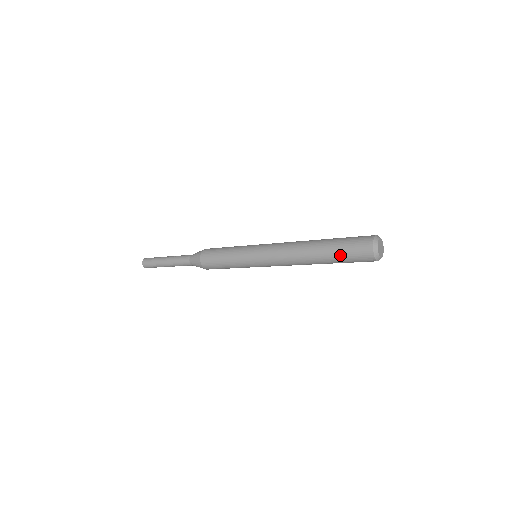
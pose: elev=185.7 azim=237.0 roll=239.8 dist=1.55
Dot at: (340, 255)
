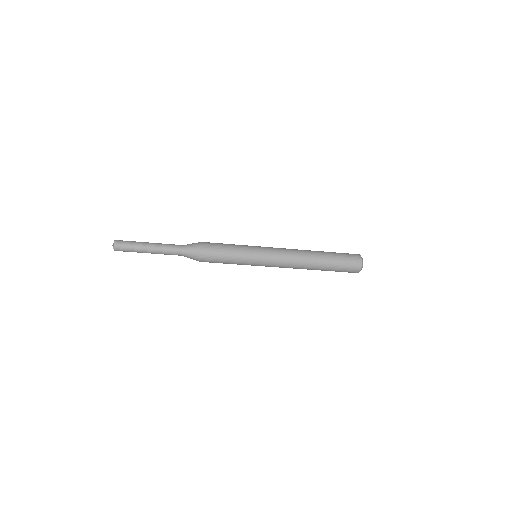
Dot at: (338, 260)
